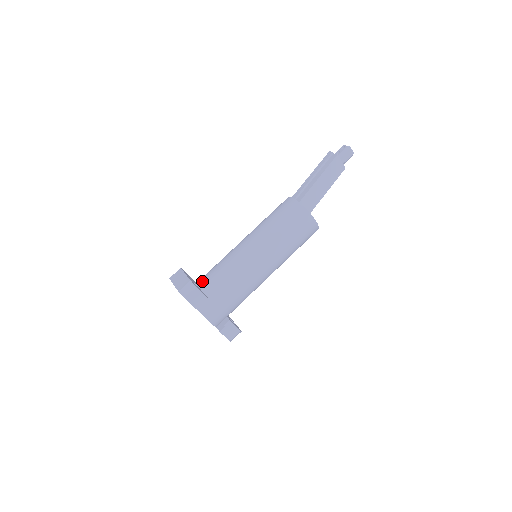
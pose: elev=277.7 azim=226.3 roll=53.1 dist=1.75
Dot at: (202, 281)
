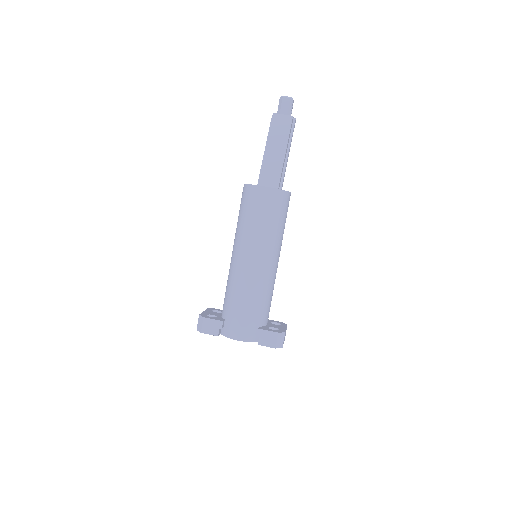
Dot at: occluded
